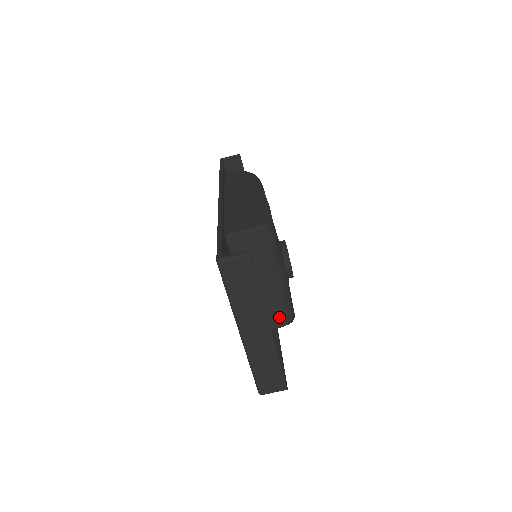
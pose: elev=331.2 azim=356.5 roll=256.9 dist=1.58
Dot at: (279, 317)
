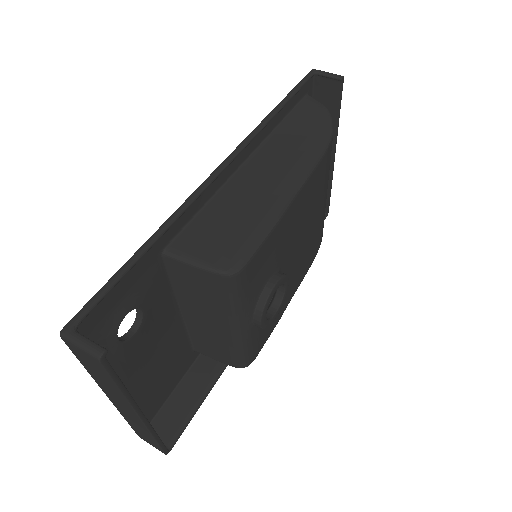
Dot at: (226, 357)
